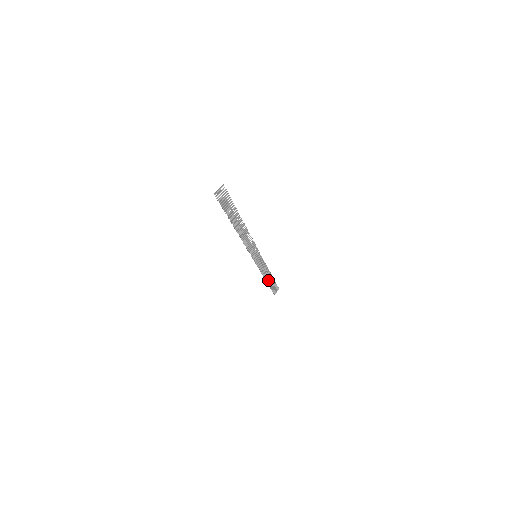
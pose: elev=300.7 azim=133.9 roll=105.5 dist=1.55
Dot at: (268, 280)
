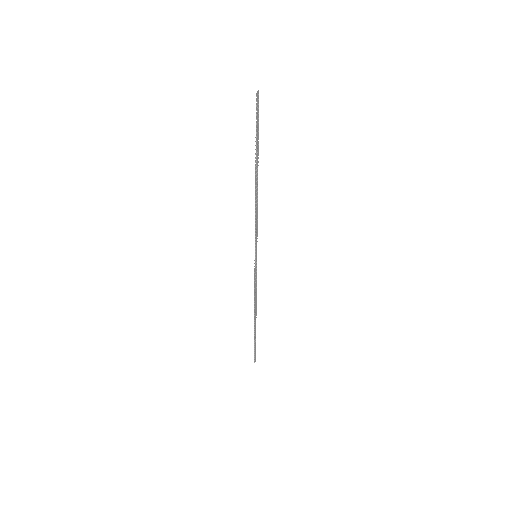
Dot at: (255, 322)
